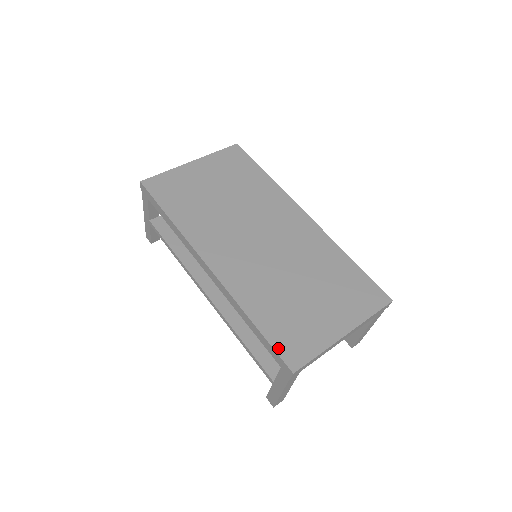
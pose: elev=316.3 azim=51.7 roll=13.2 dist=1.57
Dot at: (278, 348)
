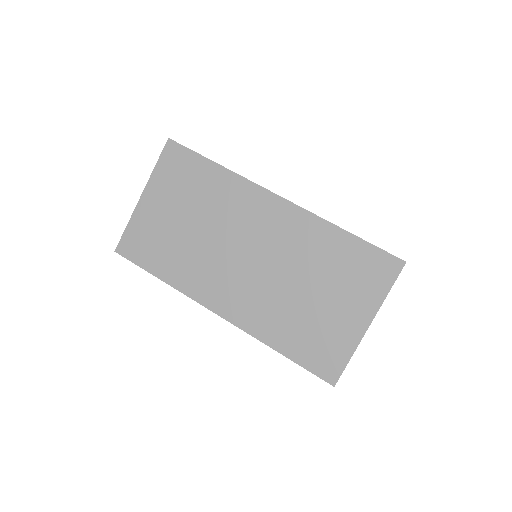
Dot at: (312, 369)
